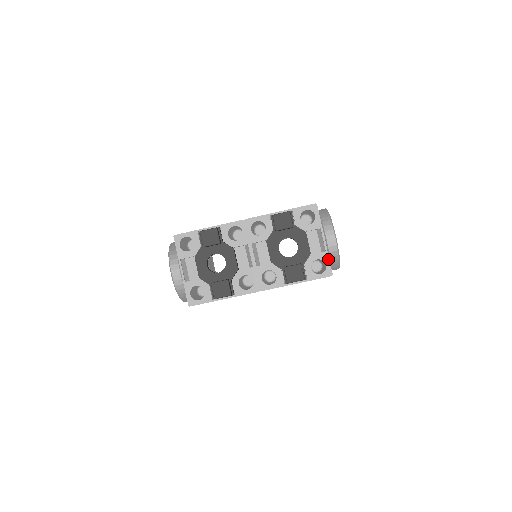
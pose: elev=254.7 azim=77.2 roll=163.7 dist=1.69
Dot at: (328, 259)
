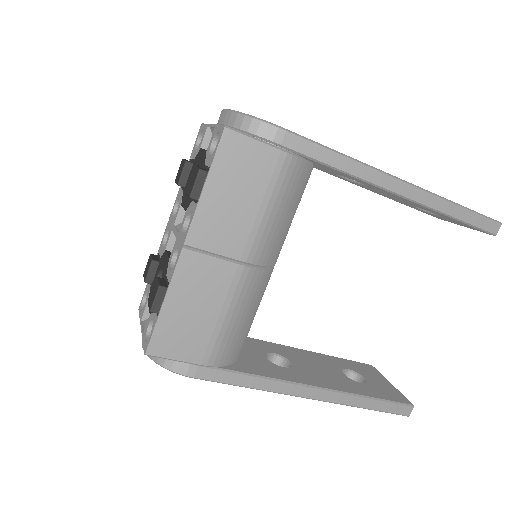
Dot at: (218, 127)
